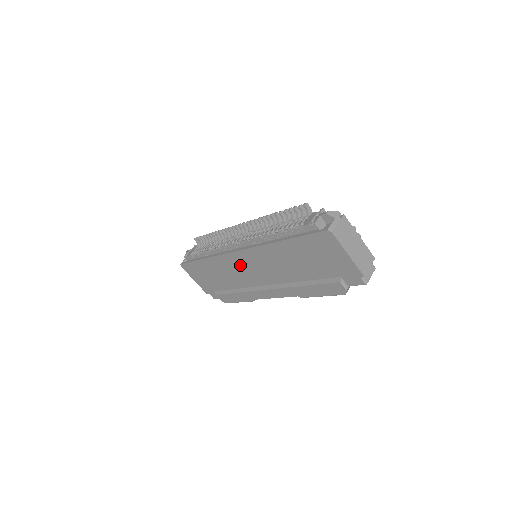
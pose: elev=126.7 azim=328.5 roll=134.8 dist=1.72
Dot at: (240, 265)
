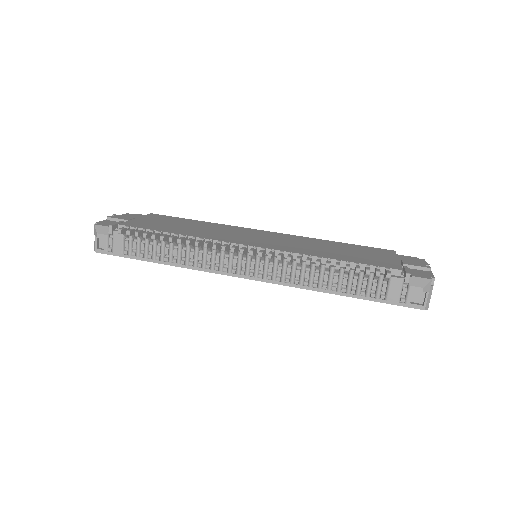
Dot at: occluded
